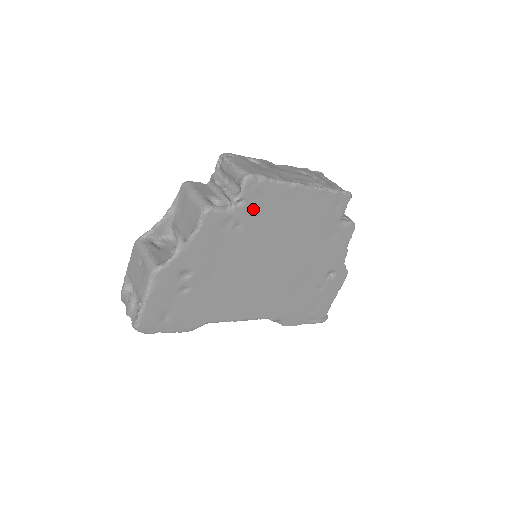
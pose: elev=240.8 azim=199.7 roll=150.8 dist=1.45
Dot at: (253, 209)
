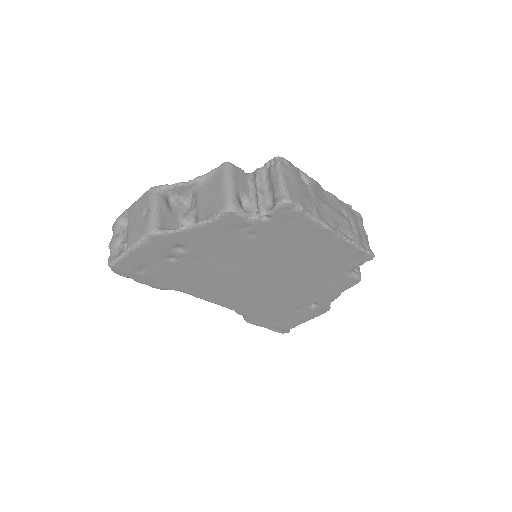
Dot at: (275, 228)
